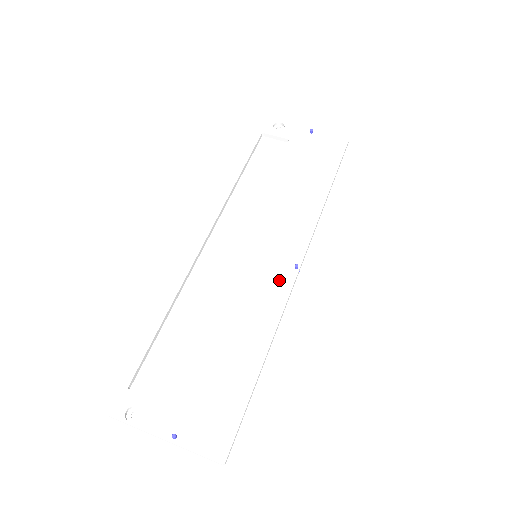
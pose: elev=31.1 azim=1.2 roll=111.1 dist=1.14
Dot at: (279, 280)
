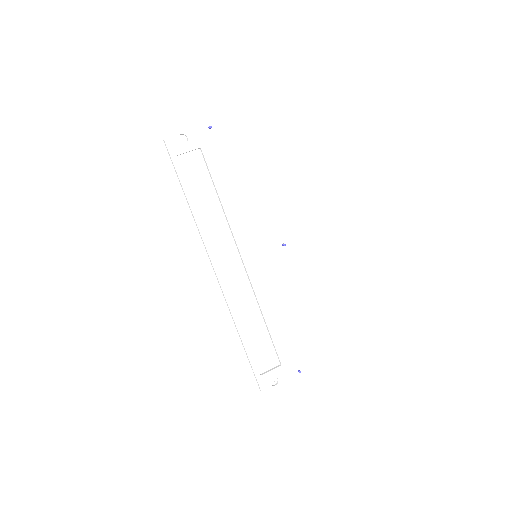
Dot at: (281, 260)
